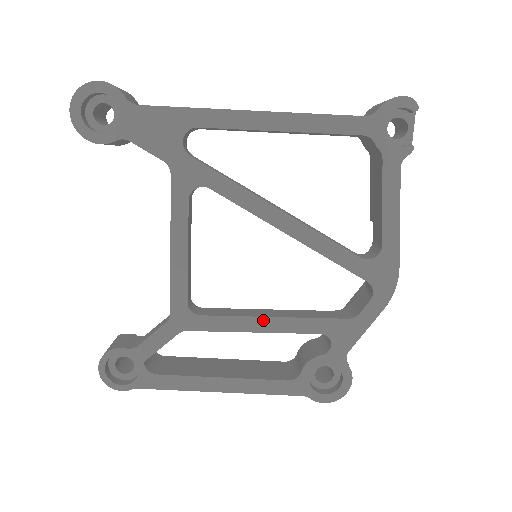
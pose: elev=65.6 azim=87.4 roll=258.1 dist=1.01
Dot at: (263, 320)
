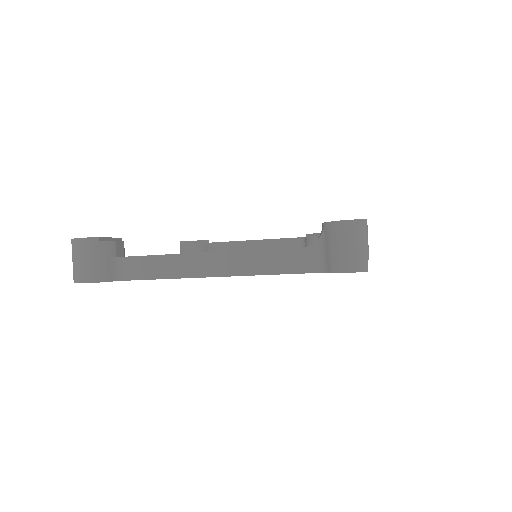
Dot at: occluded
